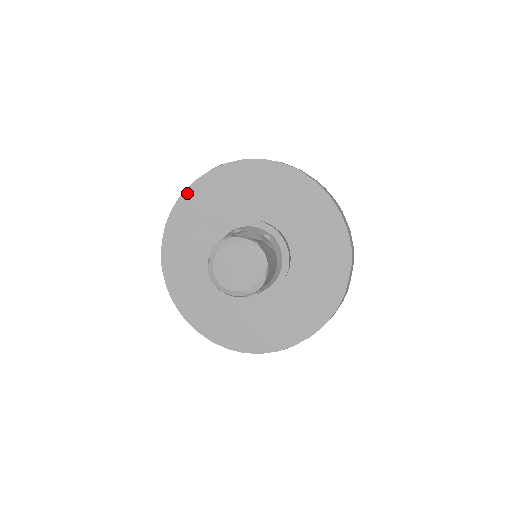
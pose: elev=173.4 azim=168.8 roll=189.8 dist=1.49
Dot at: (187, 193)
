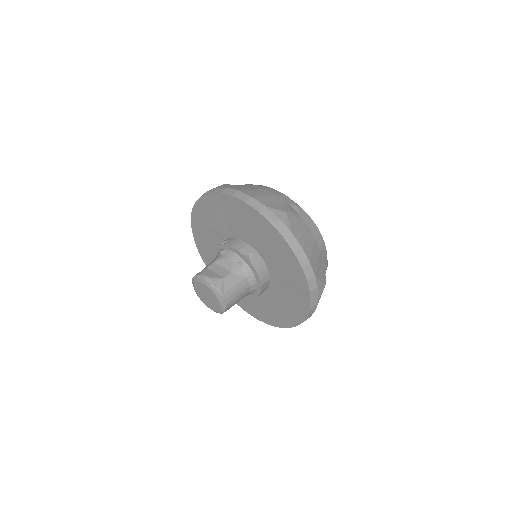
Dot at: (195, 208)
